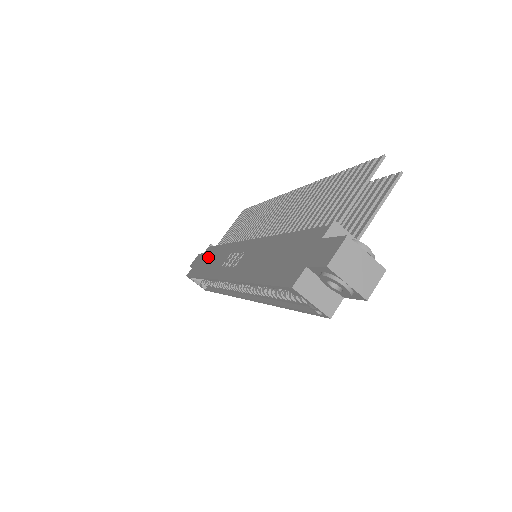
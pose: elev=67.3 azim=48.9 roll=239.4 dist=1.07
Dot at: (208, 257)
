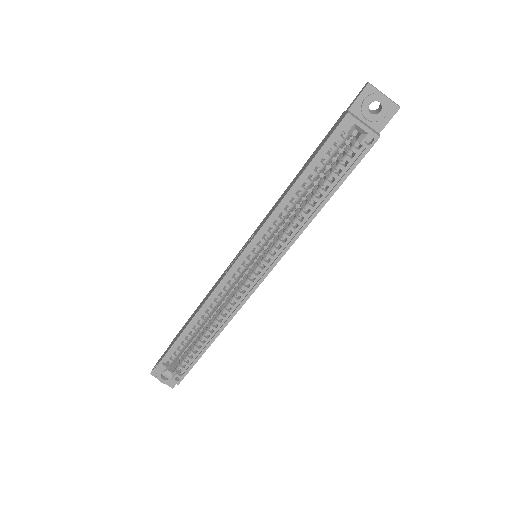
Dot at: (185, 325)
